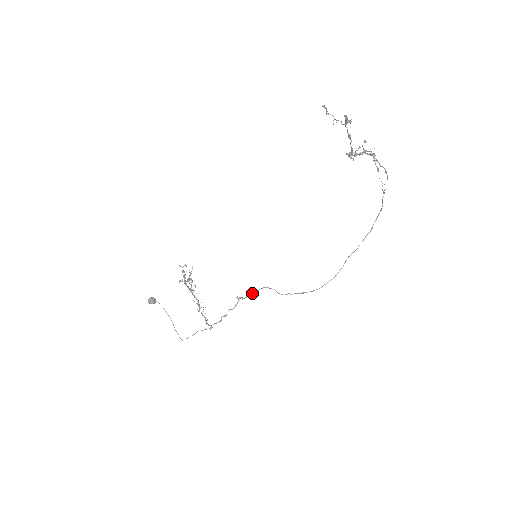
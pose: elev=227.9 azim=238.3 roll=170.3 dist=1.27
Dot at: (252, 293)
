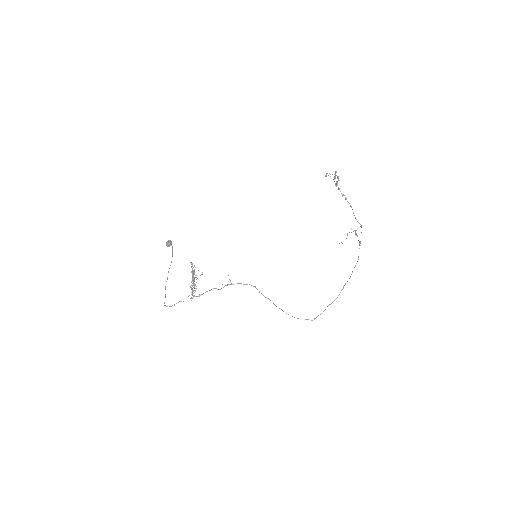
Dot at: (240, 283)
